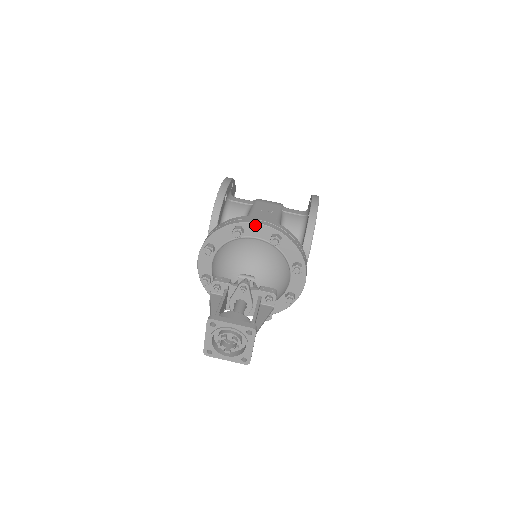
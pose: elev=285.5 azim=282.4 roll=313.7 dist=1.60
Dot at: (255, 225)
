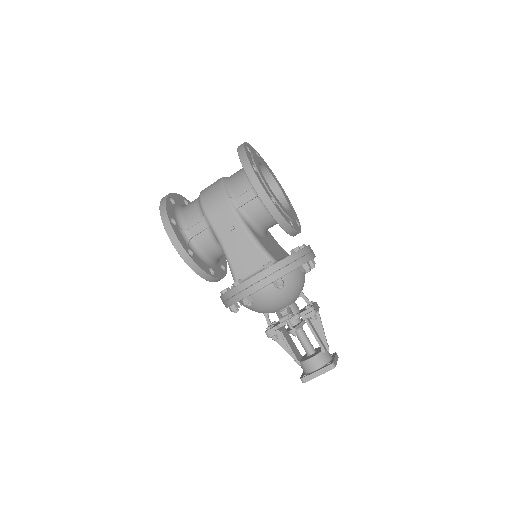
Dot at: occluded
